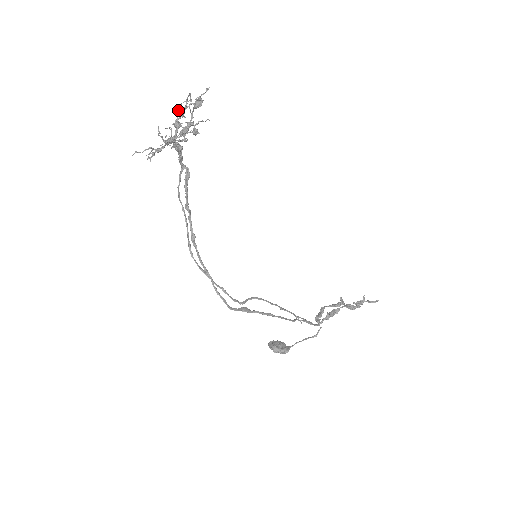
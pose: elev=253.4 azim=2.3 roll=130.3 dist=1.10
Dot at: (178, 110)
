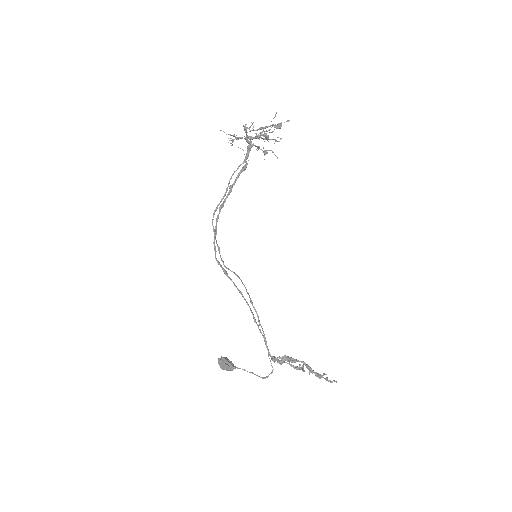
Dot at: (263, 129)
